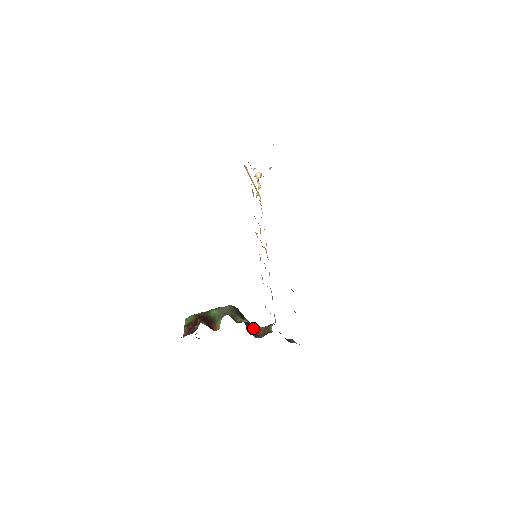
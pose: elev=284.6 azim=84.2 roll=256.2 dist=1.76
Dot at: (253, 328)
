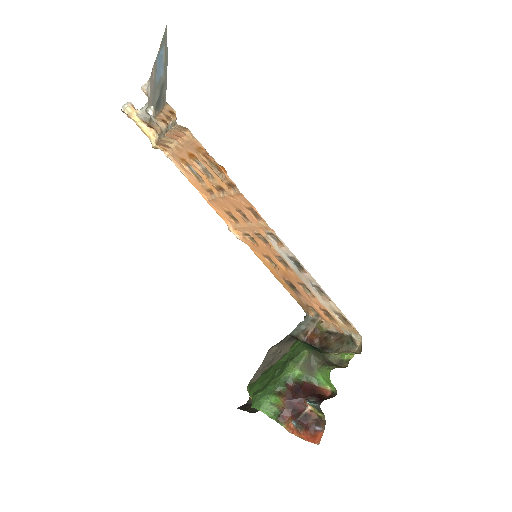
Dot at: (299, 339)
